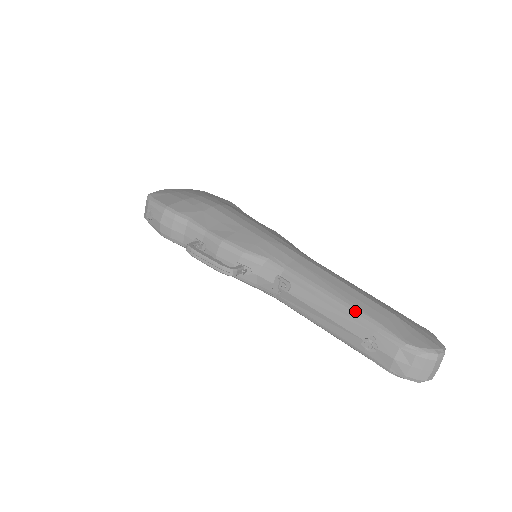
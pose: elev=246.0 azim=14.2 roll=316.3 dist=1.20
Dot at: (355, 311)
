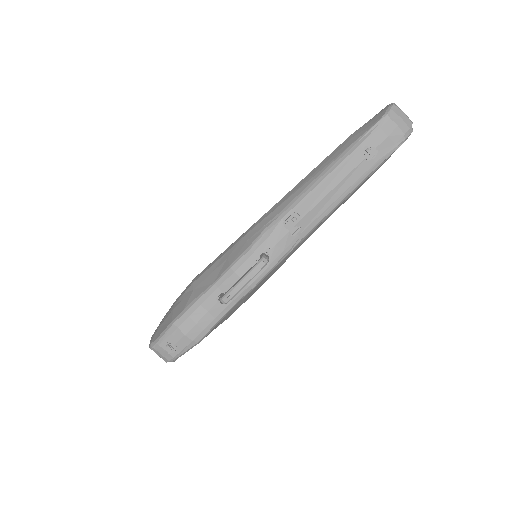
Dot at: (338, 159)
